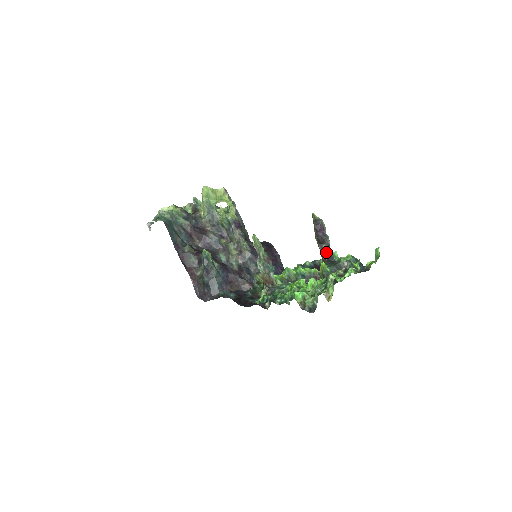
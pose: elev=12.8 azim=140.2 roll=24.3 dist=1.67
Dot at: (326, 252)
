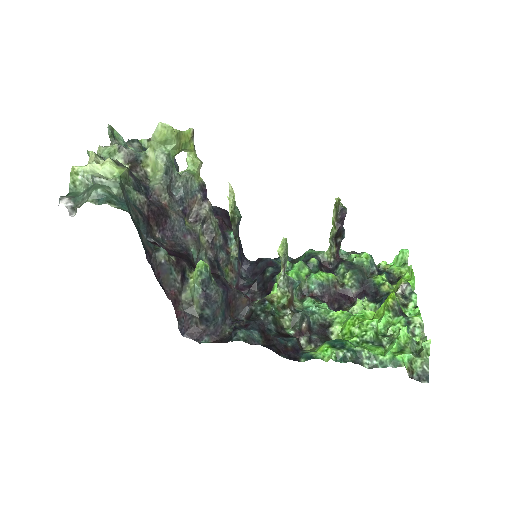
Dot at: (339, 248)
